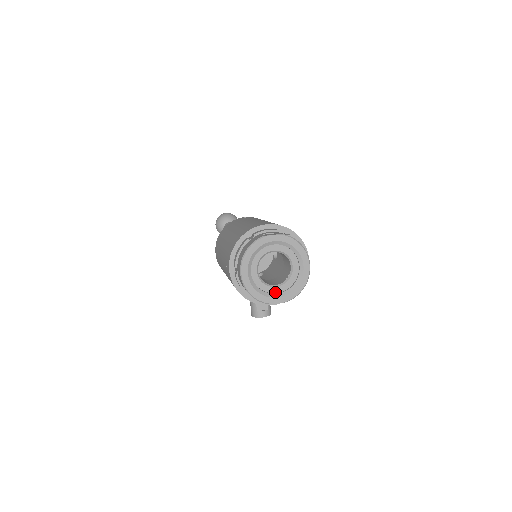
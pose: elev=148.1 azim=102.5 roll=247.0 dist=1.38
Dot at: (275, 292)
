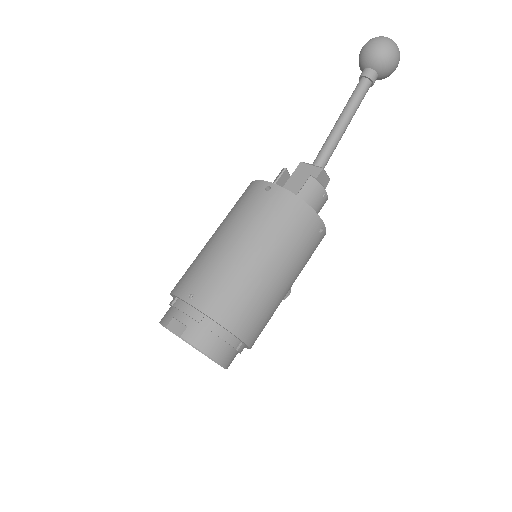
Dot at: occluded
